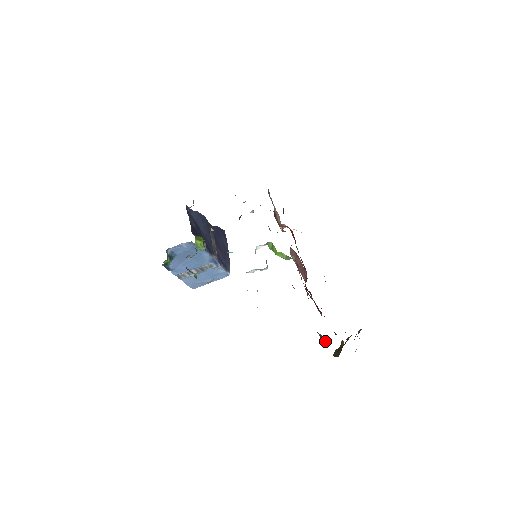
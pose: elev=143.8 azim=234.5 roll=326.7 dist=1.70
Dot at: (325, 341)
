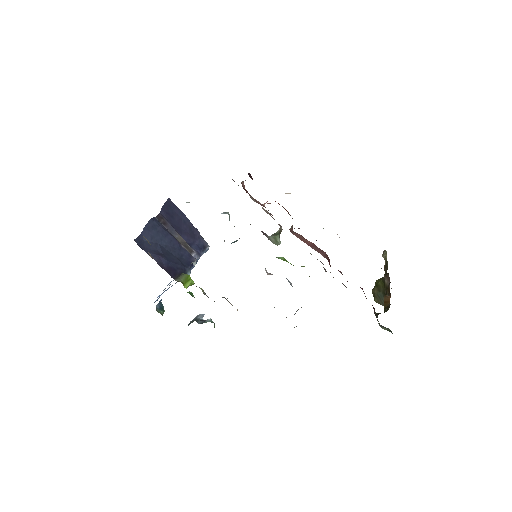
Dot at: (388, 330)
